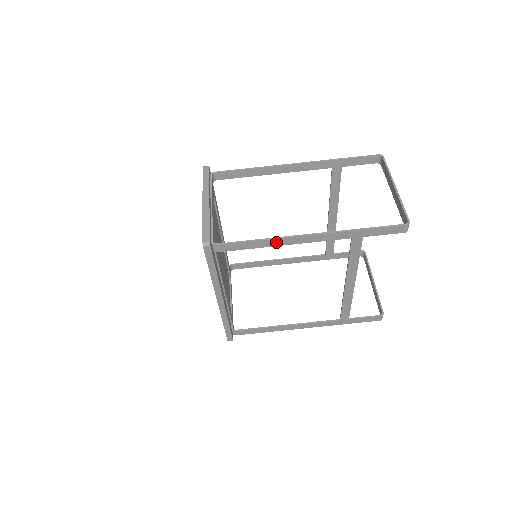
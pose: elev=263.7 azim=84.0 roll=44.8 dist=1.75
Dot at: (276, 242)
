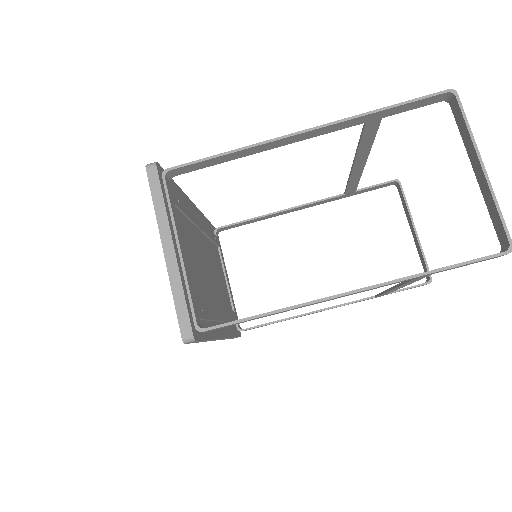
Dot at: (297, 308)
